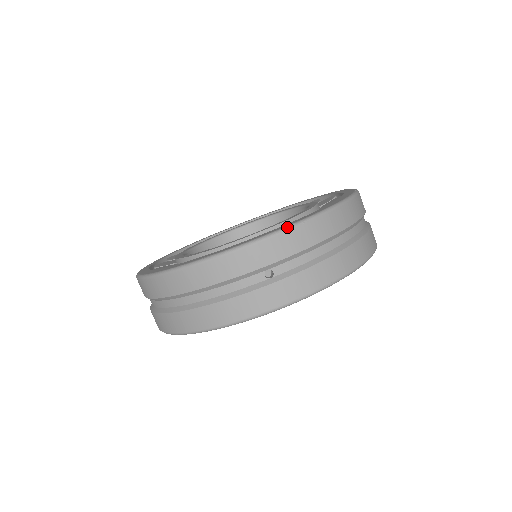
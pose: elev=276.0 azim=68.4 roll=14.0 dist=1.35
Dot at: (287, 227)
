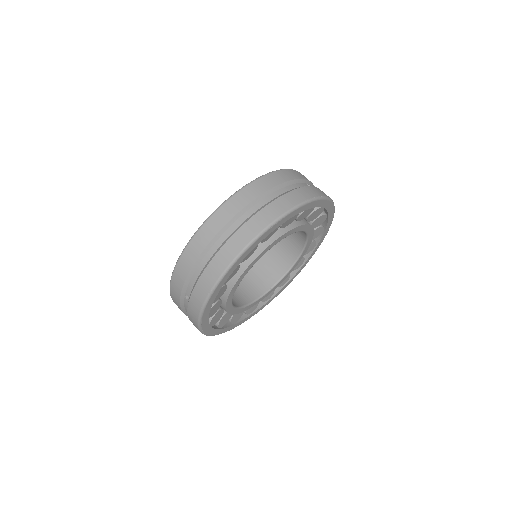
Dot at: (174, 267)
